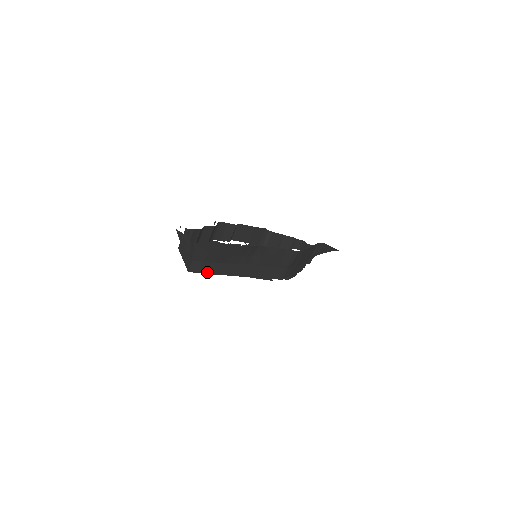
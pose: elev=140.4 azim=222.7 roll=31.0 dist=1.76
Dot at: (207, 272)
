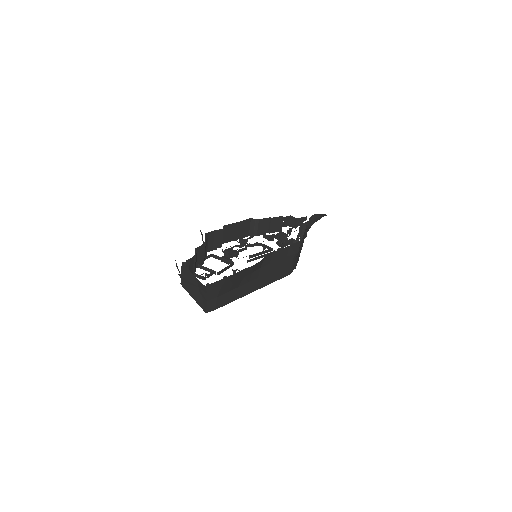
Dot at: (223, 304)
